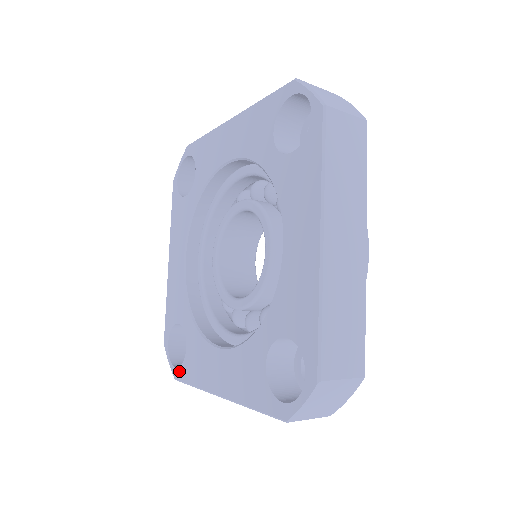
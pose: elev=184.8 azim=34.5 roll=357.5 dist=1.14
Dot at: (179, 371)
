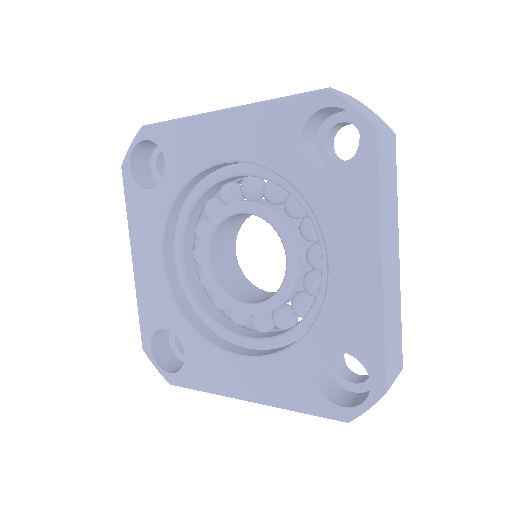
Dot at: (177, 377)
